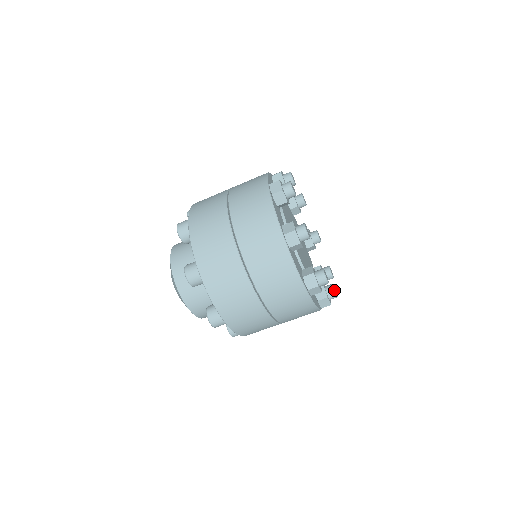
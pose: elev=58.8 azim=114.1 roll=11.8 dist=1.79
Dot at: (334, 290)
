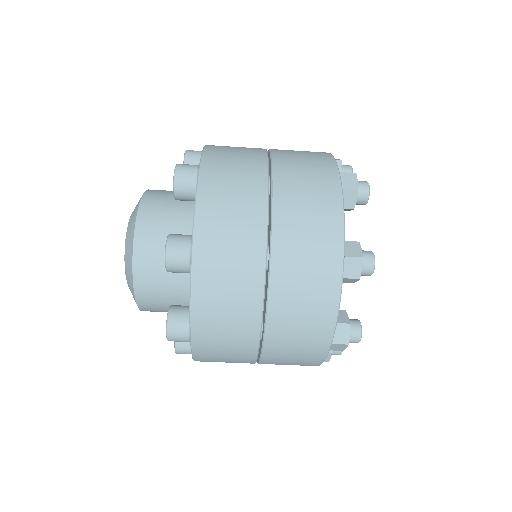
Dot at: (360, 323)
